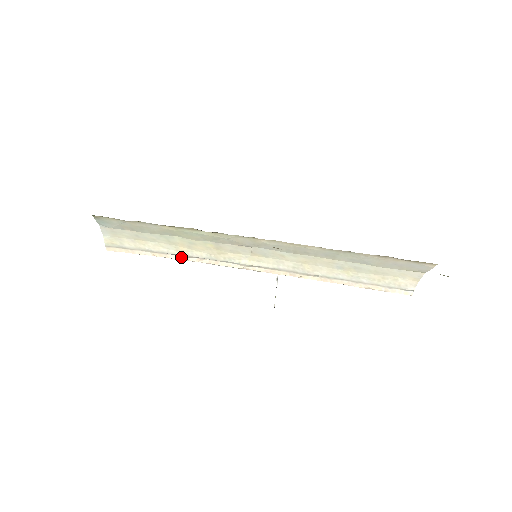
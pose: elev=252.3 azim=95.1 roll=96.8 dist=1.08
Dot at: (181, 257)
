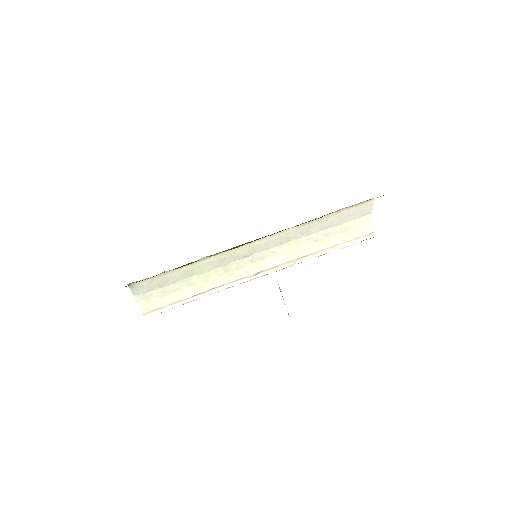
Dot at: (203, 295)
